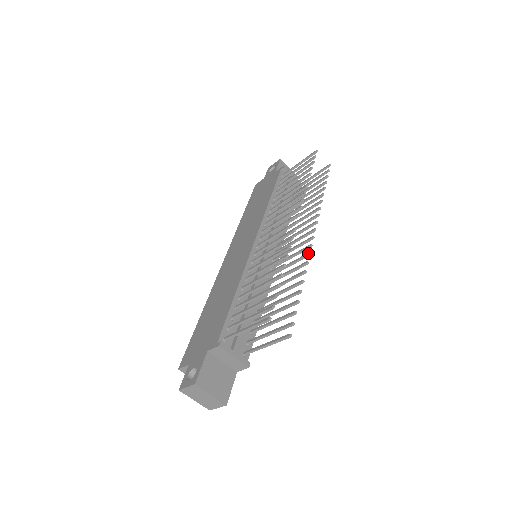
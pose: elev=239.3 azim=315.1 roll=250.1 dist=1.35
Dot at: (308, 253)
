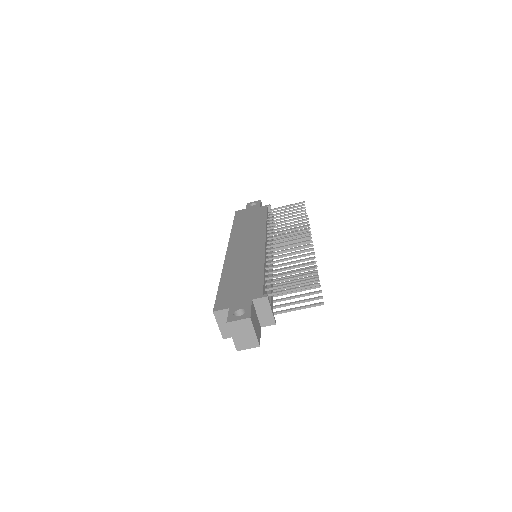
Dot at: (315, 261)
